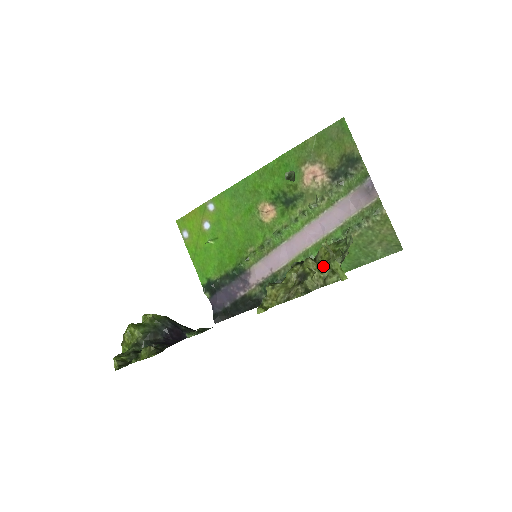
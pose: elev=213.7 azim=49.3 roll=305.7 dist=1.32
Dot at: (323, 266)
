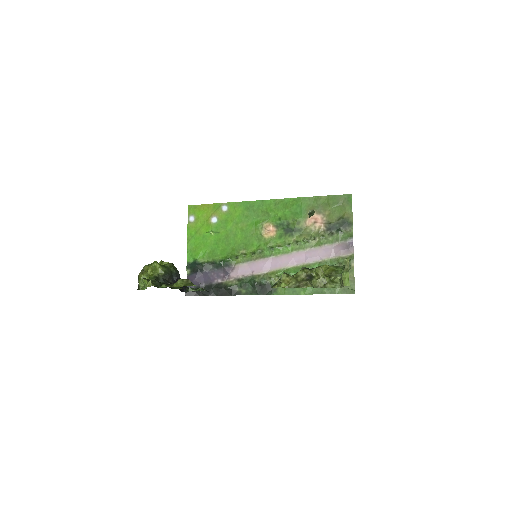
Dot at: (326, 276)
